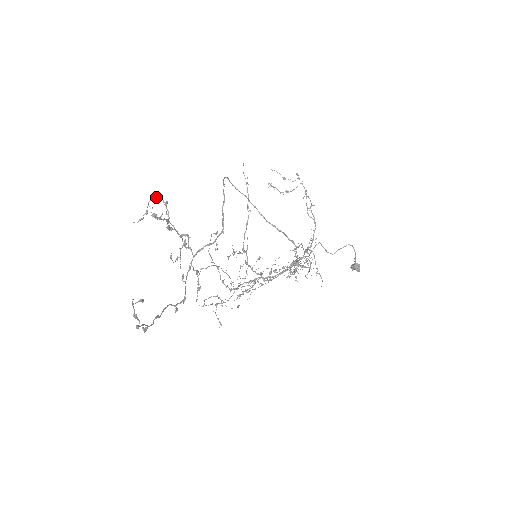
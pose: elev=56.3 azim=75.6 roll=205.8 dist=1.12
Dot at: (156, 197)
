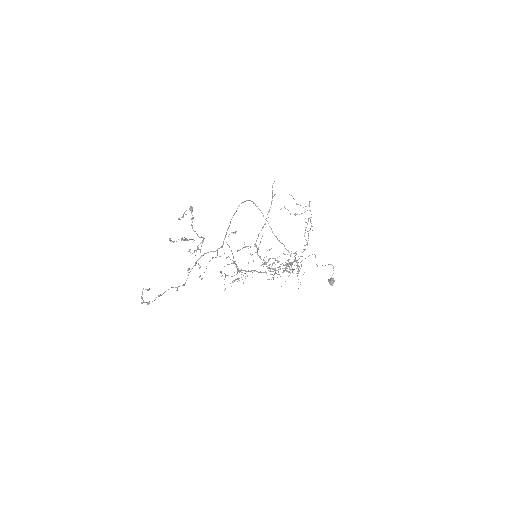
Dot at: (190, 210)
